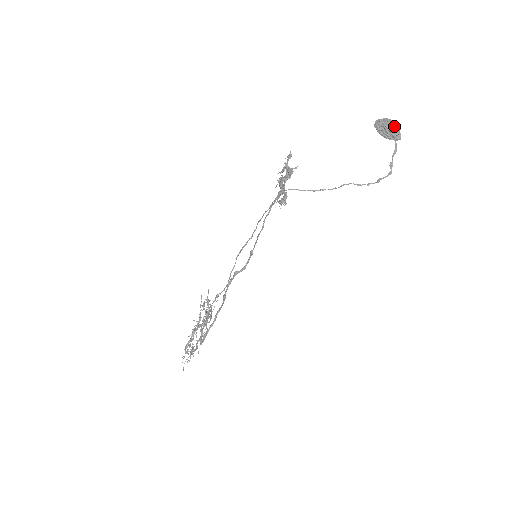
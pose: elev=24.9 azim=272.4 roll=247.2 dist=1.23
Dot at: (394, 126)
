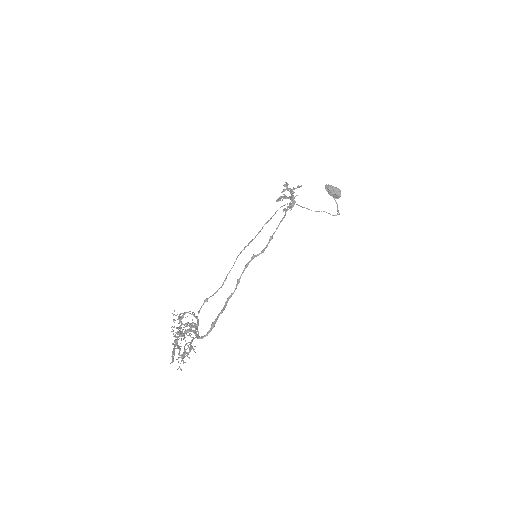
Dot at: (338, 188)
